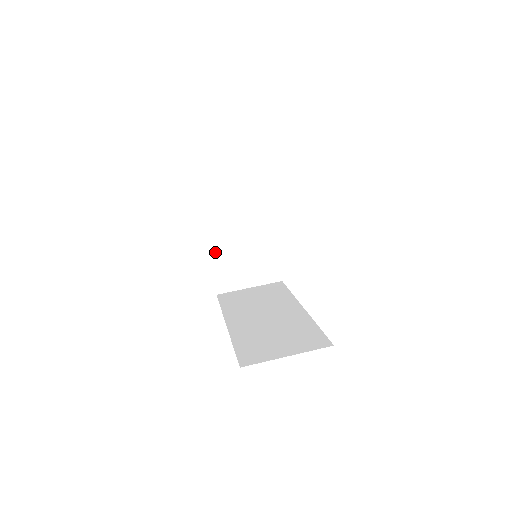
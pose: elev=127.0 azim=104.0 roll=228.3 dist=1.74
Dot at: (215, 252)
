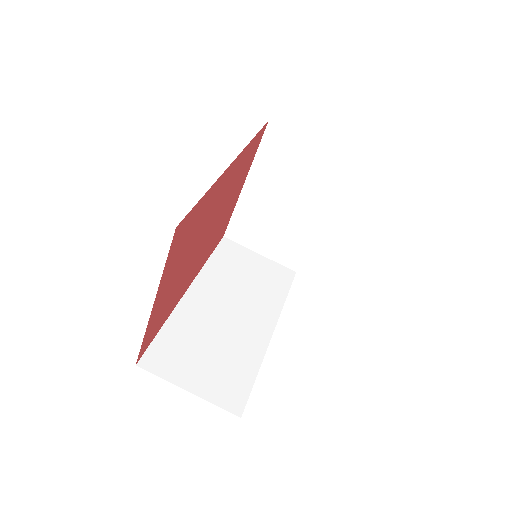
Dot at: (247, 198)
